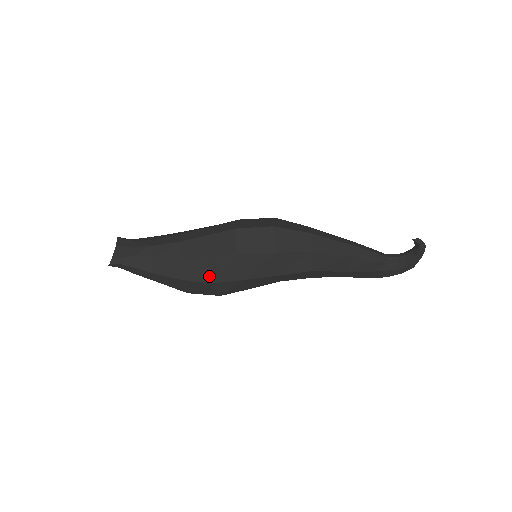
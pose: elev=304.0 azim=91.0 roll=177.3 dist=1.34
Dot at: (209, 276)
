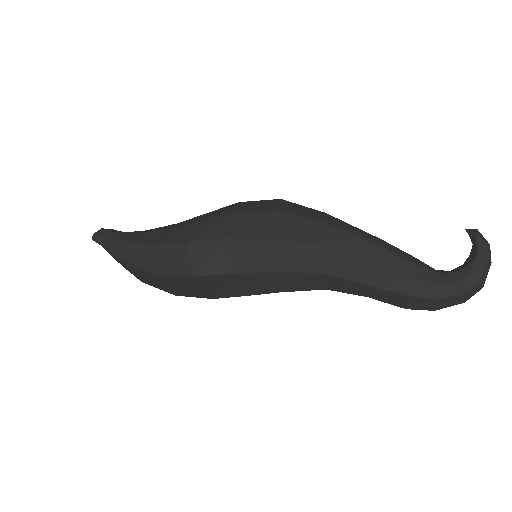
Dot at: (189, 236)
